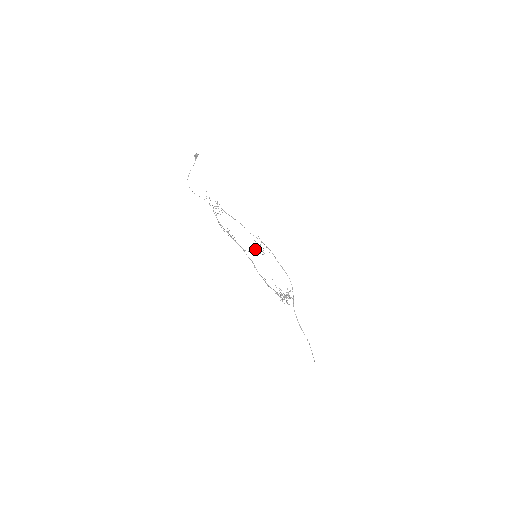
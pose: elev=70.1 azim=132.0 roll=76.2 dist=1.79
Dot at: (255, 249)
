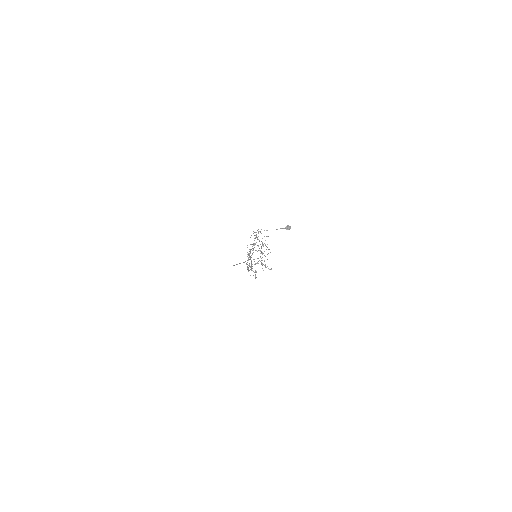
Dot at: (262, 263)
